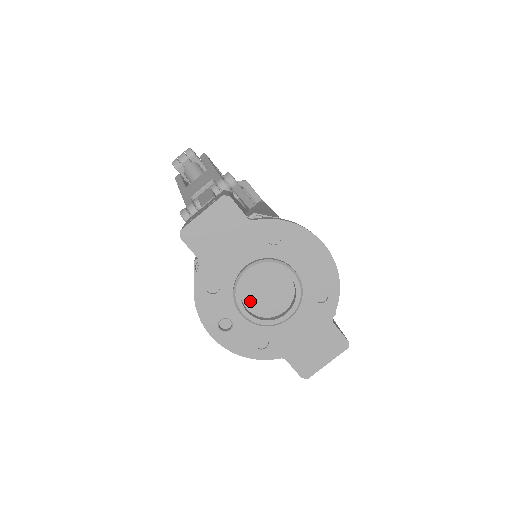
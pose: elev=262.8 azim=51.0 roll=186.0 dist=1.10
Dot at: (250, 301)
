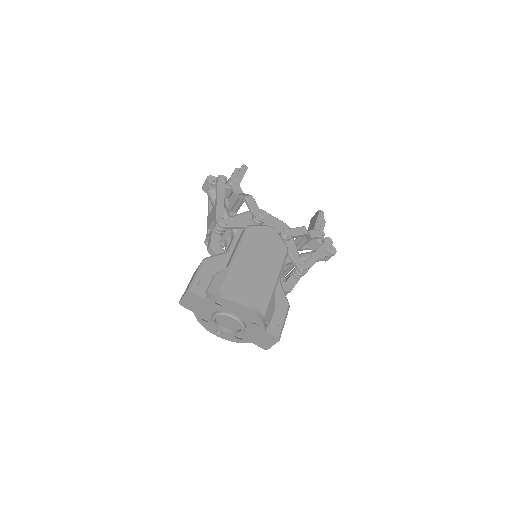
Dot at: (224, 325)
